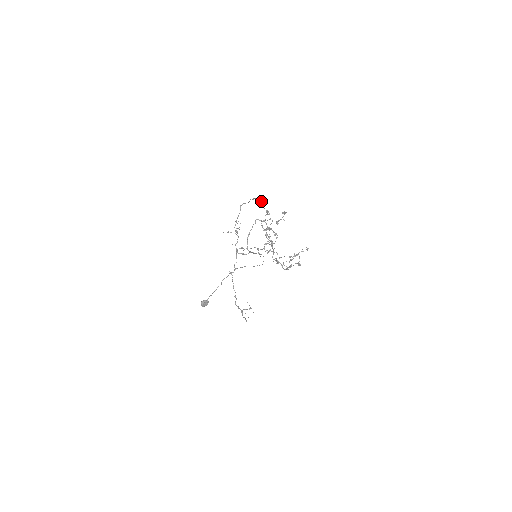
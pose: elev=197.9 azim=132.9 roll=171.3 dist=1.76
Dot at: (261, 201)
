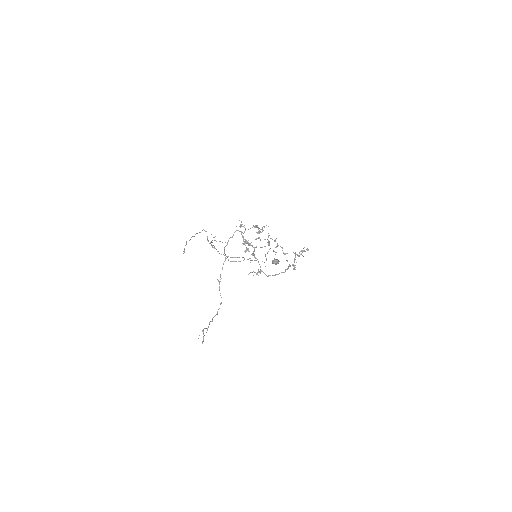
Dot at: (184, 249)
